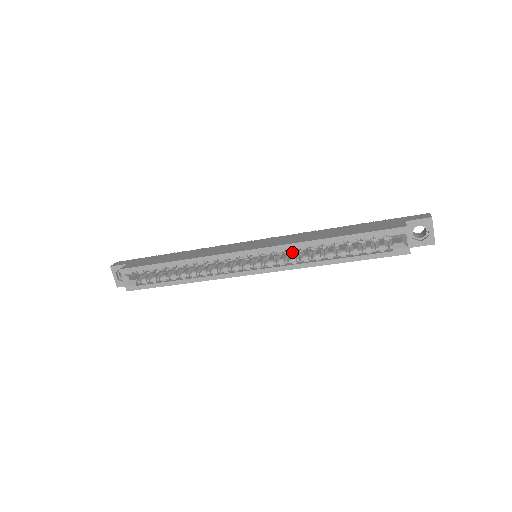
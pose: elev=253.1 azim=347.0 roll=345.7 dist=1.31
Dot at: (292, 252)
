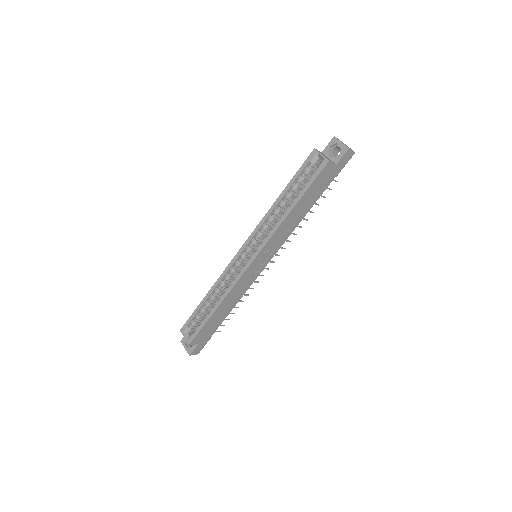
Dot at: (267, 227)
